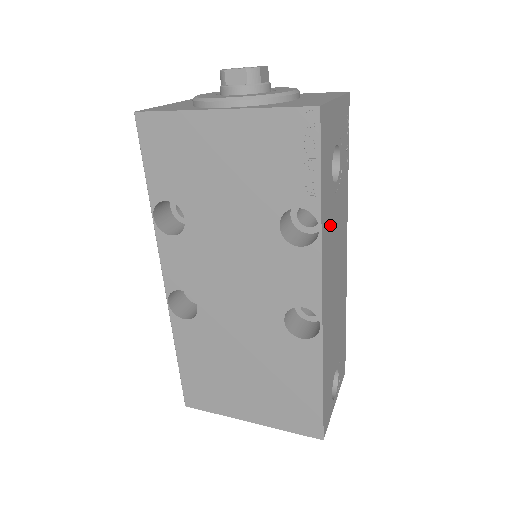
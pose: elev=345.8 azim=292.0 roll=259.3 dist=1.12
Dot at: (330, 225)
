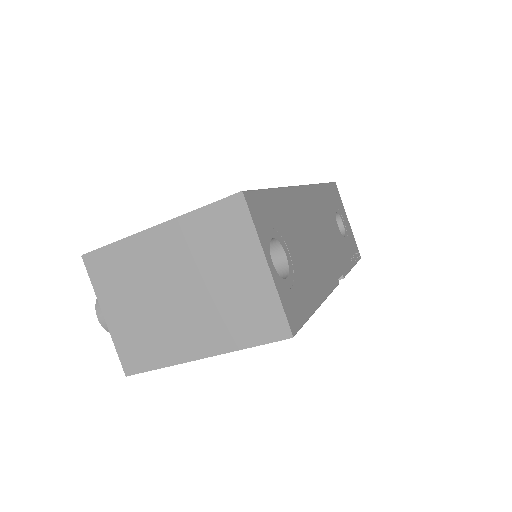
Dot at: (326, 210)
